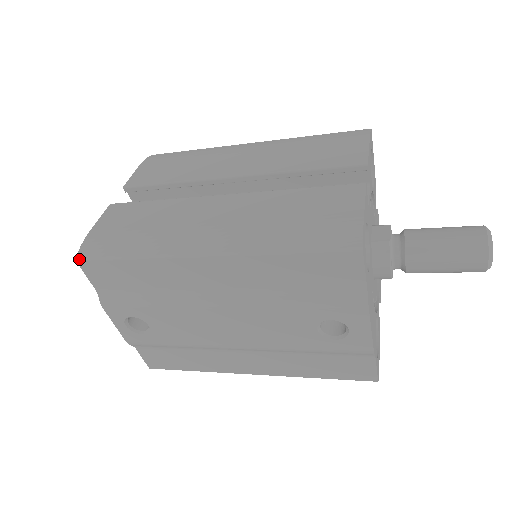
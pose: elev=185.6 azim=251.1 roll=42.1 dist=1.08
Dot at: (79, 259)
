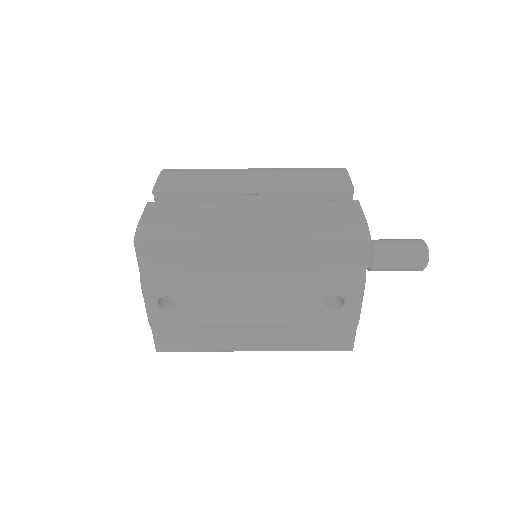
Dot at: (137, 241)
